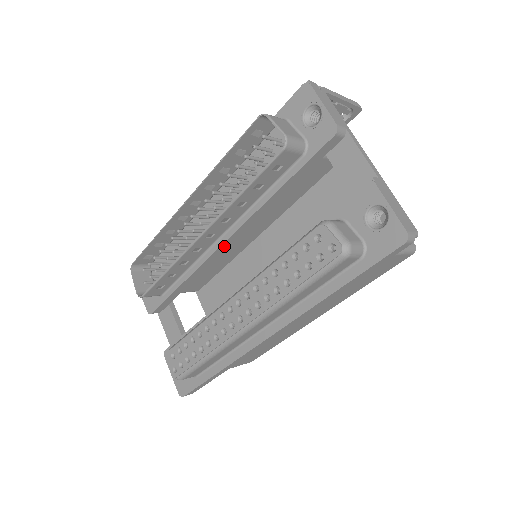
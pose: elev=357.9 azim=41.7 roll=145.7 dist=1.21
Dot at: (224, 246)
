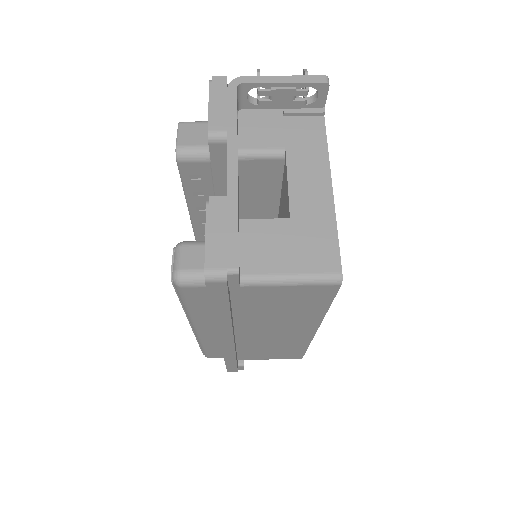
Dot at: occluded
